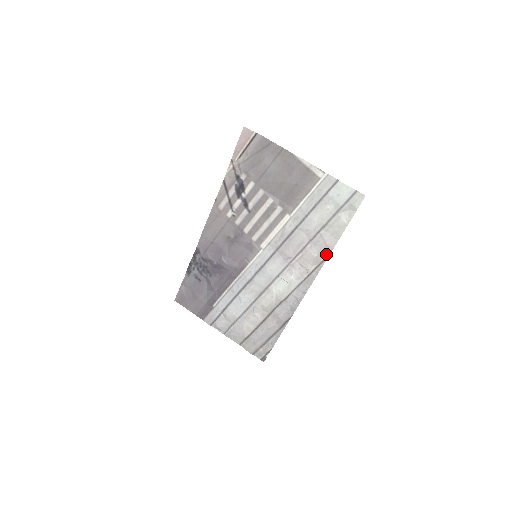
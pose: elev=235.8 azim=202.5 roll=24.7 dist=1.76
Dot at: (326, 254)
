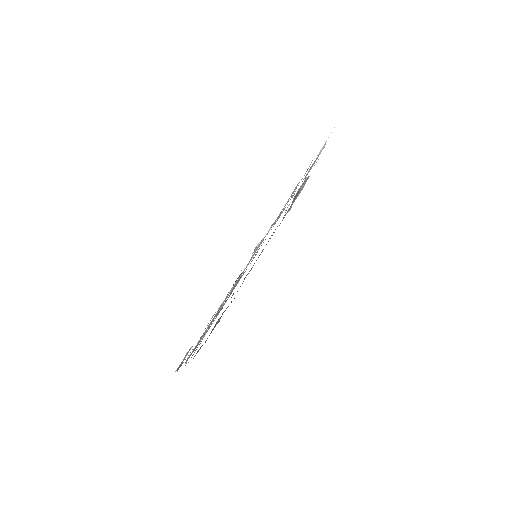
Dot at: occluded
